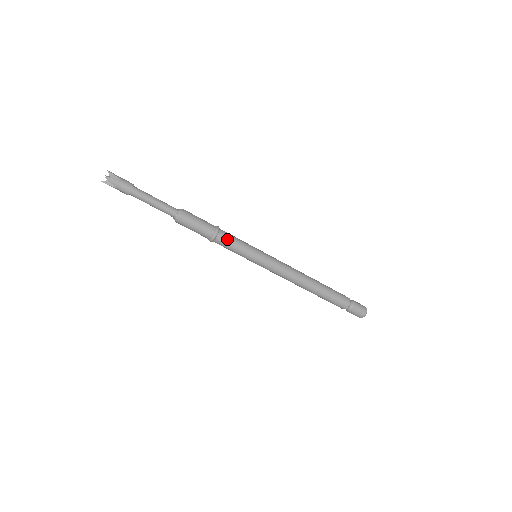
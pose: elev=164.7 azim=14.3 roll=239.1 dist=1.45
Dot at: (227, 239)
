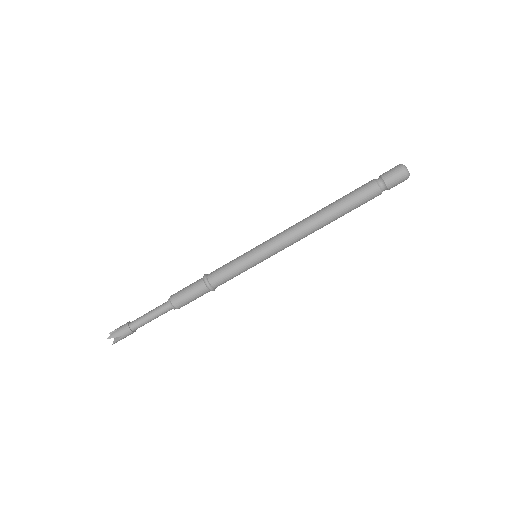
Dot at: (223, 282)
